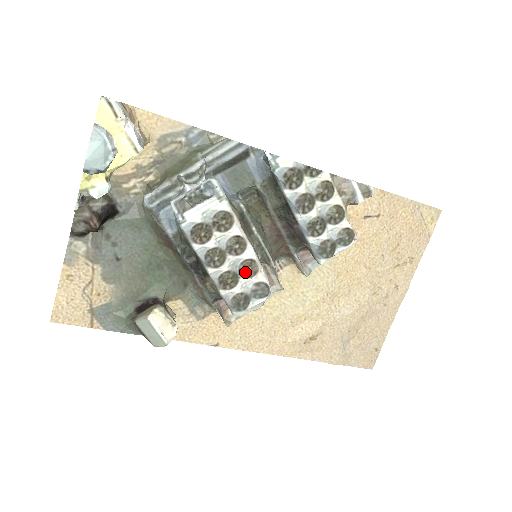
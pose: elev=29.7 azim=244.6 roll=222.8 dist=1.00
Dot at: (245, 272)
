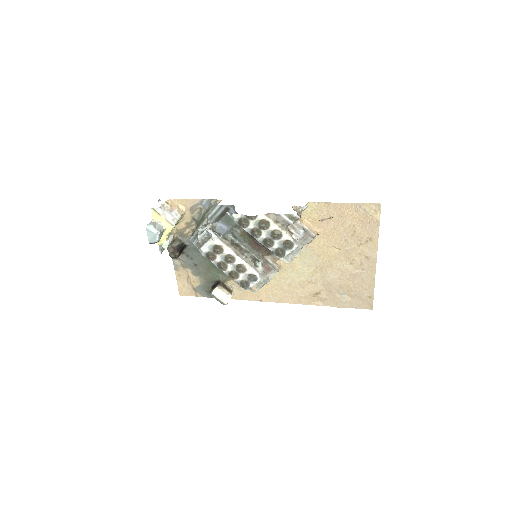
Dot at: (240, 270)
